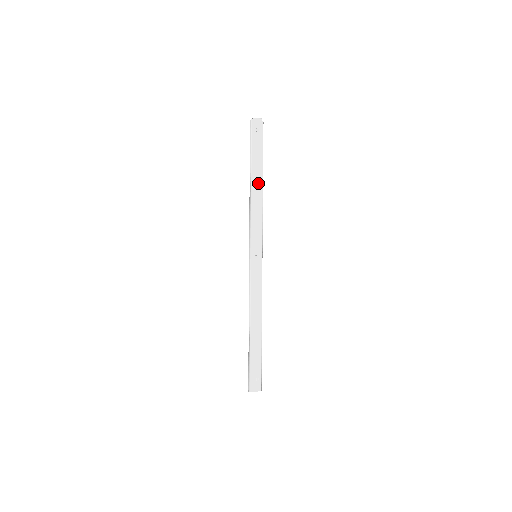
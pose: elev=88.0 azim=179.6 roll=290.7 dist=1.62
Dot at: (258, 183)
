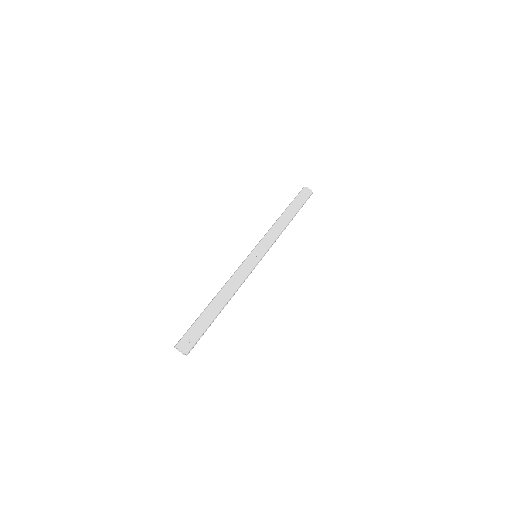
Dot at: (287, 218)
